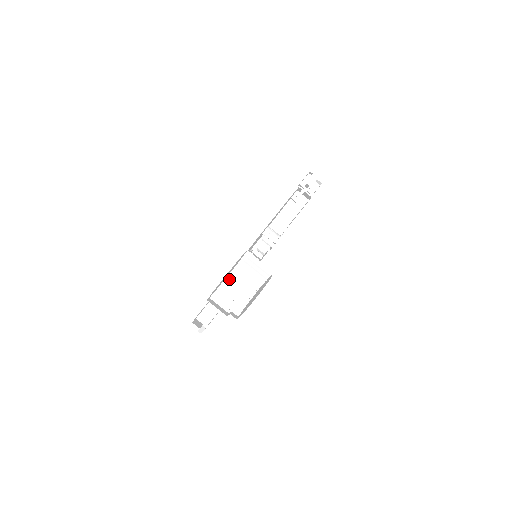
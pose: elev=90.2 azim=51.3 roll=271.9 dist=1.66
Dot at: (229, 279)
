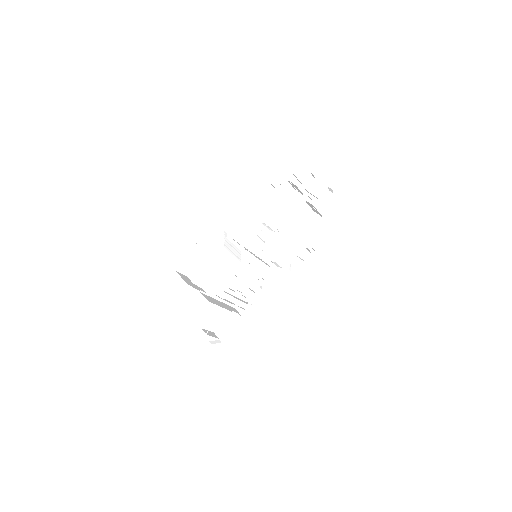
Dot at: (214, 266)
